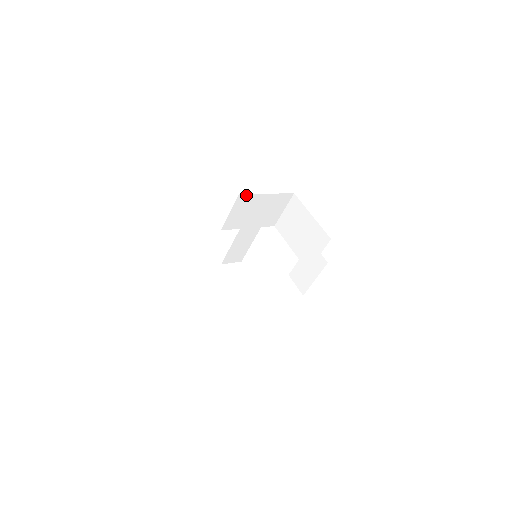
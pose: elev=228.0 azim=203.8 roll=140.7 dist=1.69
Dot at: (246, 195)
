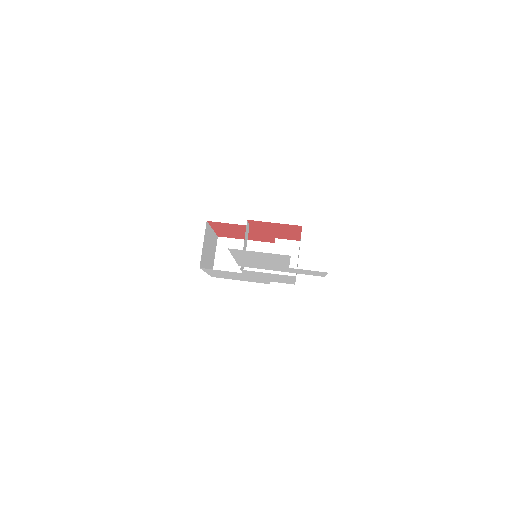
Dot at: (208, 225)
